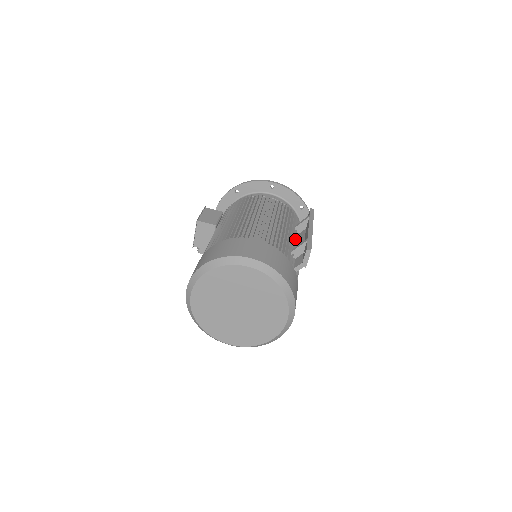
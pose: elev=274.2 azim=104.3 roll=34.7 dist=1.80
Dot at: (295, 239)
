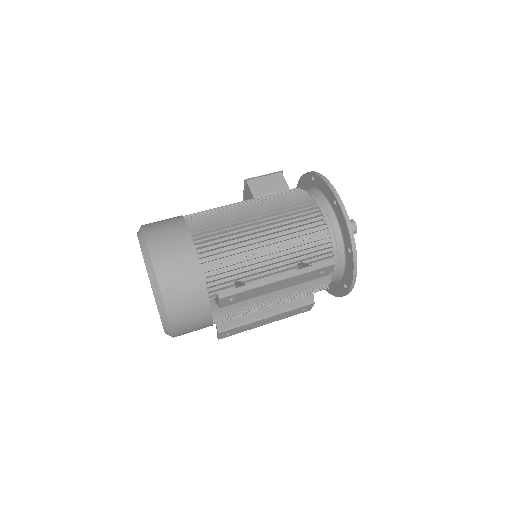
Dot at: (272, 274)
